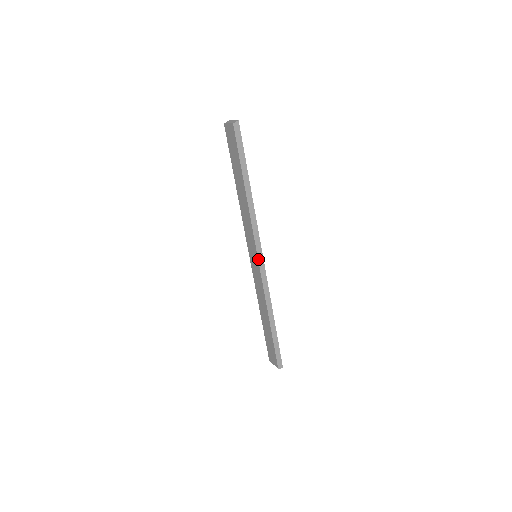
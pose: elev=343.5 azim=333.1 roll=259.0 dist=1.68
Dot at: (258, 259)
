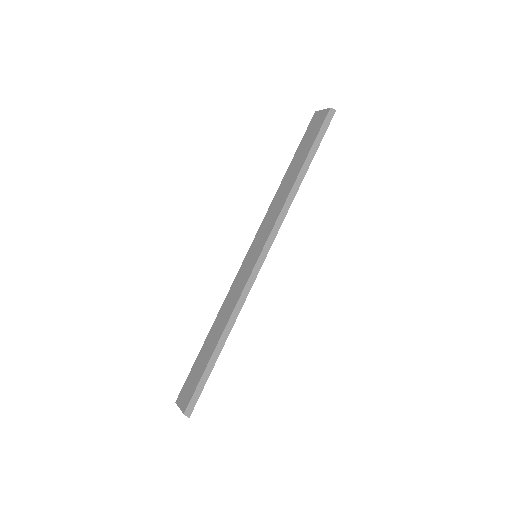
Dot at: (259, 256)
